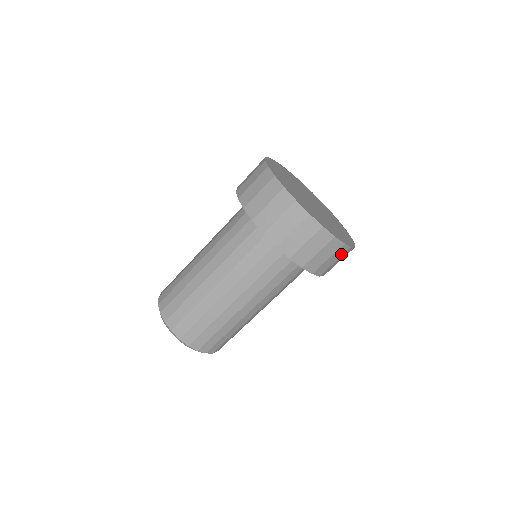
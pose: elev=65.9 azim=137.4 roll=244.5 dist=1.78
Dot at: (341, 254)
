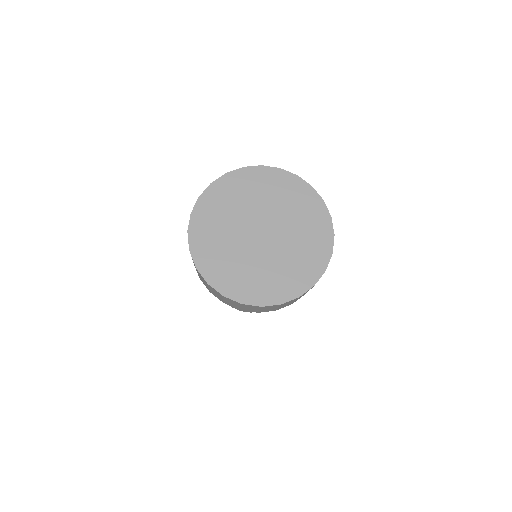
Dot at: occluded
